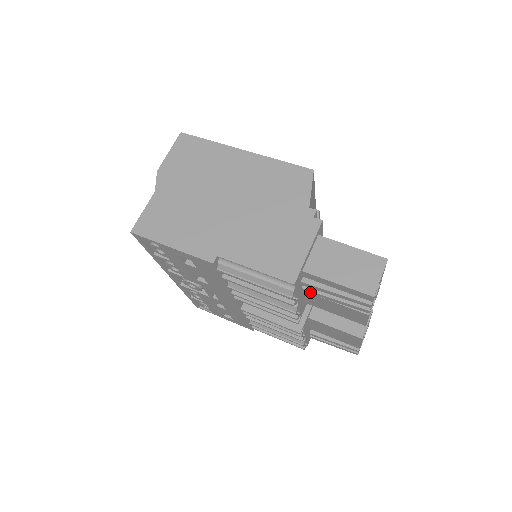
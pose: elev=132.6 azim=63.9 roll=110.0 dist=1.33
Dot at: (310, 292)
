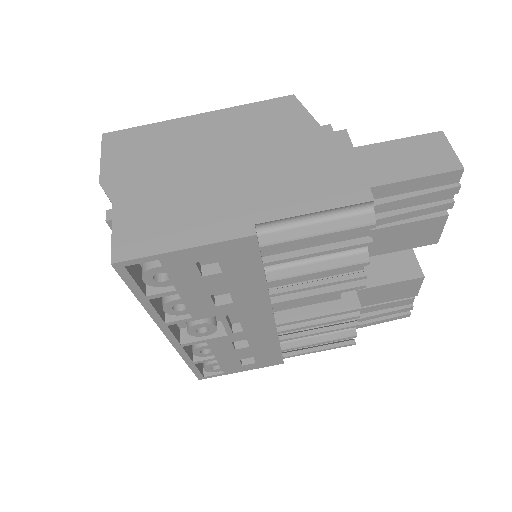
Dot at: occluded
